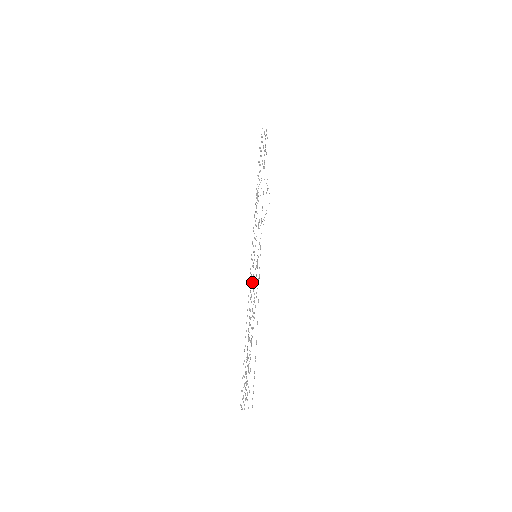
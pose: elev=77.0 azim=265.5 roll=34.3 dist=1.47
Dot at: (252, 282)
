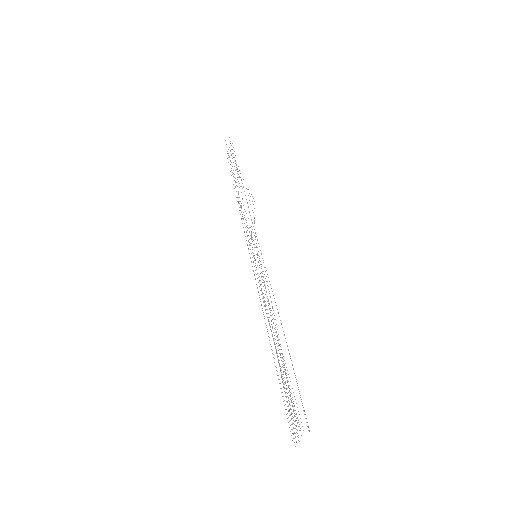
Dot at: (260, 285)
